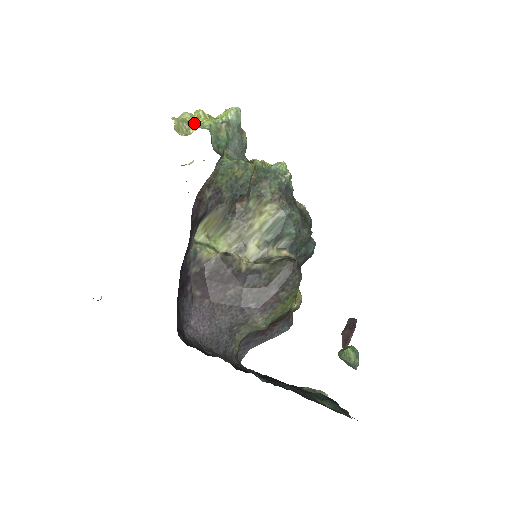
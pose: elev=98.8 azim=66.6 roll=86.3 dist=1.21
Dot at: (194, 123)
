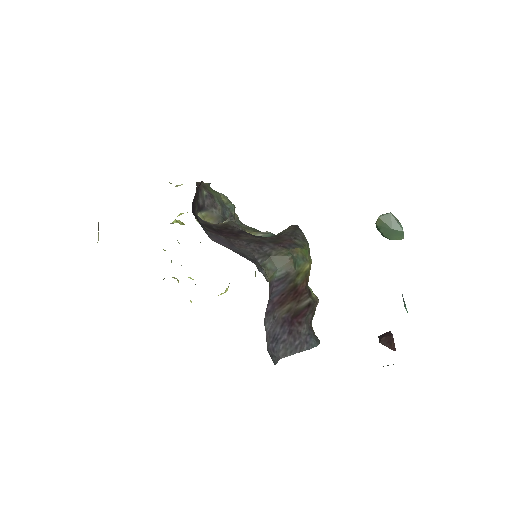
Dot at: occluded
